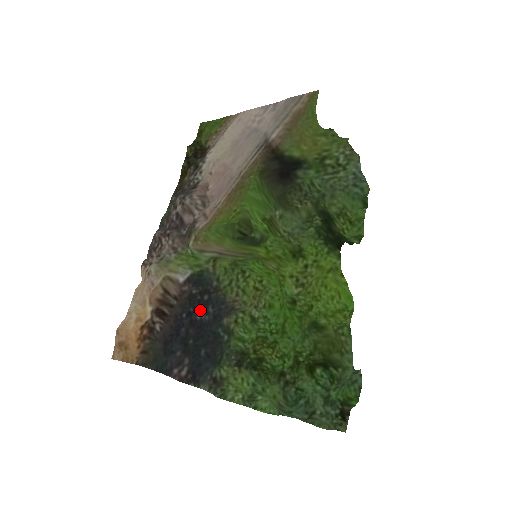
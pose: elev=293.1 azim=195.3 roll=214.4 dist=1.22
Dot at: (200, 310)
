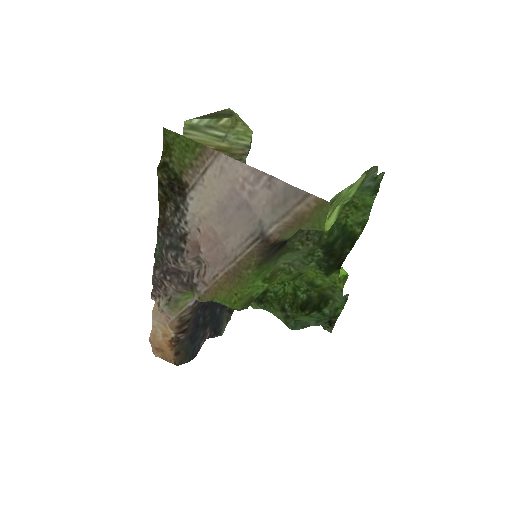
Dot at: occluded
